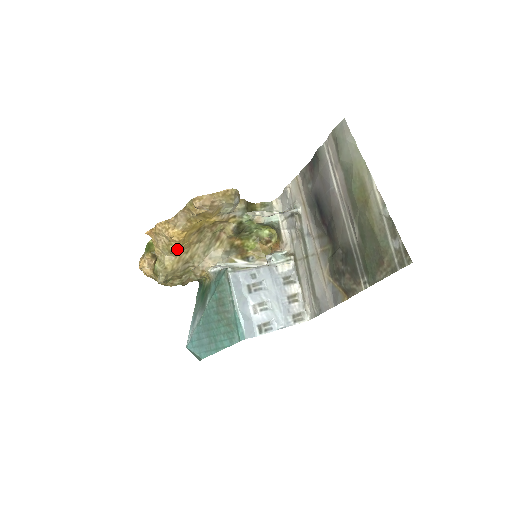
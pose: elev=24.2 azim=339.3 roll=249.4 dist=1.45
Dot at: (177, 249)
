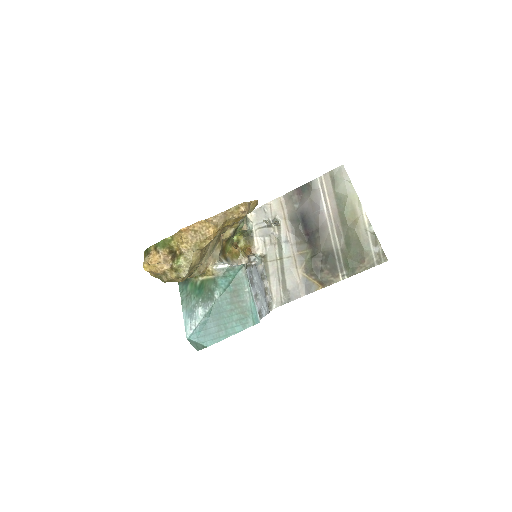
Dot at: (205, 246)
